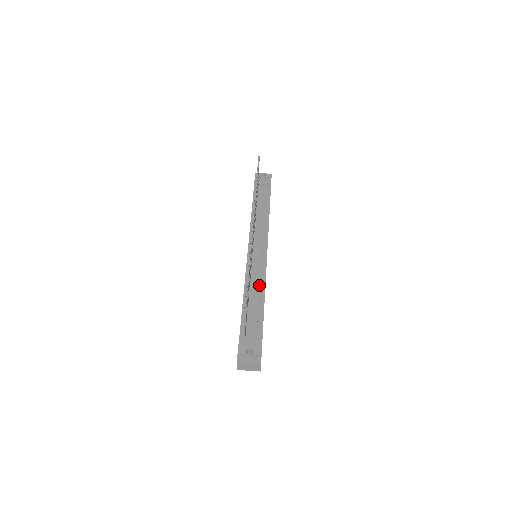
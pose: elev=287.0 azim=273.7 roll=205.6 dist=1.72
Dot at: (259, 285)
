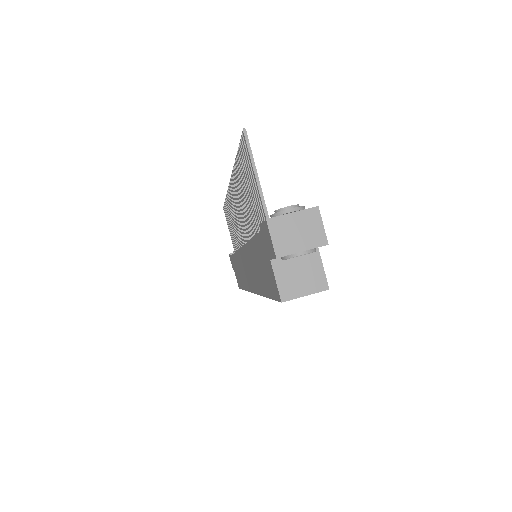
Dot at: occluded
